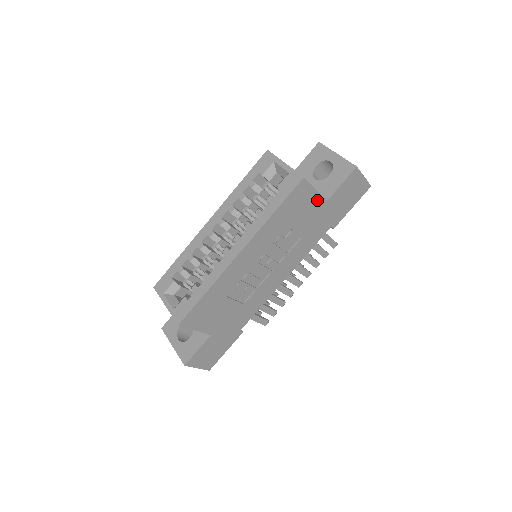
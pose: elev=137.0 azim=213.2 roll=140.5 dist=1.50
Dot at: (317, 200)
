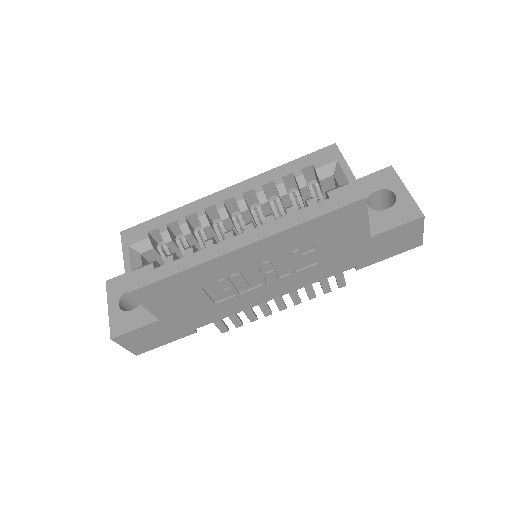
Dot at: (362, 231)
